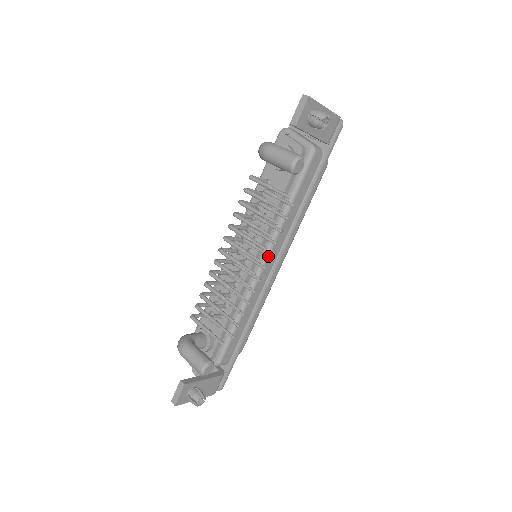
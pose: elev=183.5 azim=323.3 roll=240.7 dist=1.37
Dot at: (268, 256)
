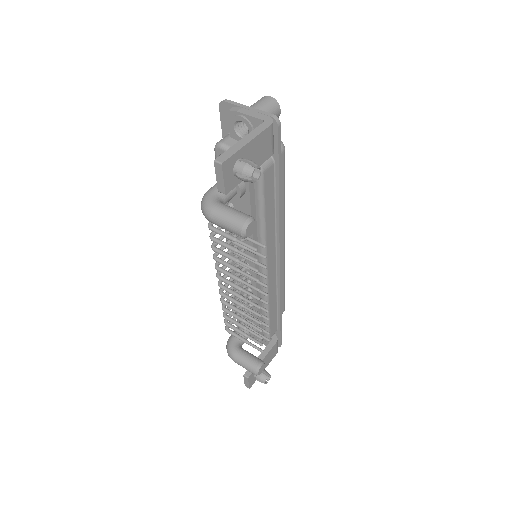
Dot at: (265, 287)
